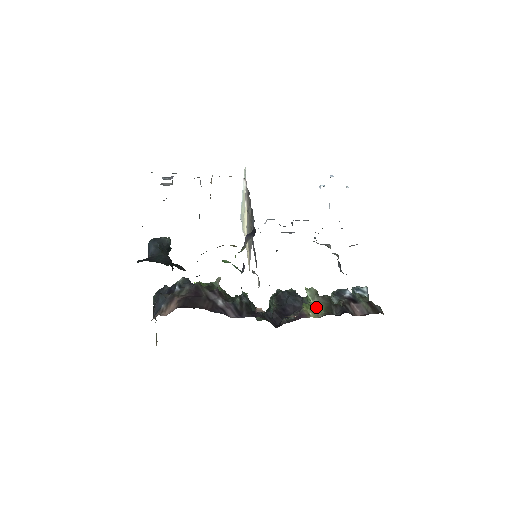
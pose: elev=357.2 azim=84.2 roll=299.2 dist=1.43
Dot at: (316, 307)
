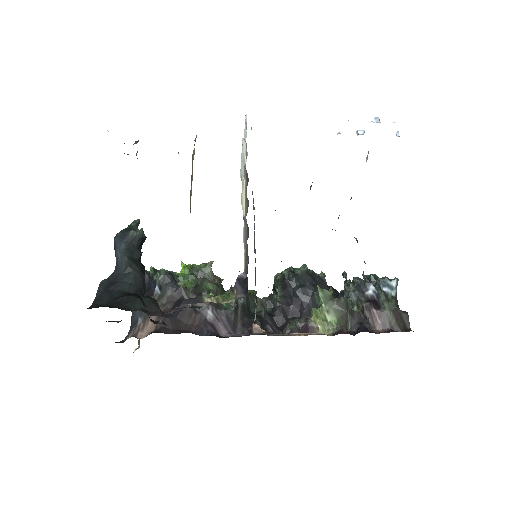
Dot at: (328, 317)
